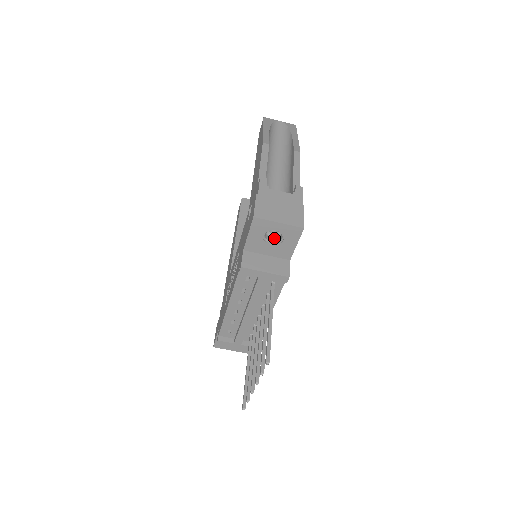
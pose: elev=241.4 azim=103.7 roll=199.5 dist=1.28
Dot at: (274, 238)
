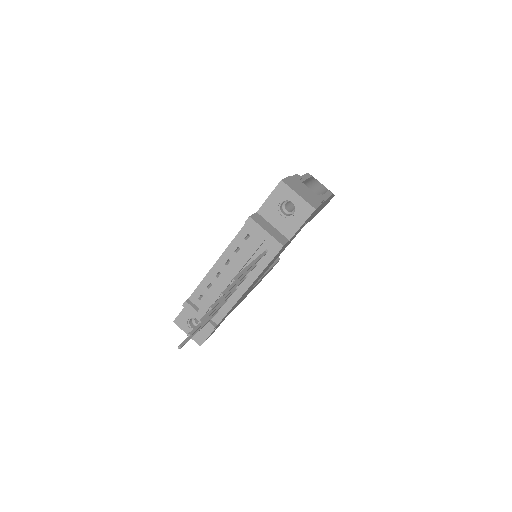
Dot at: (286, 214)
